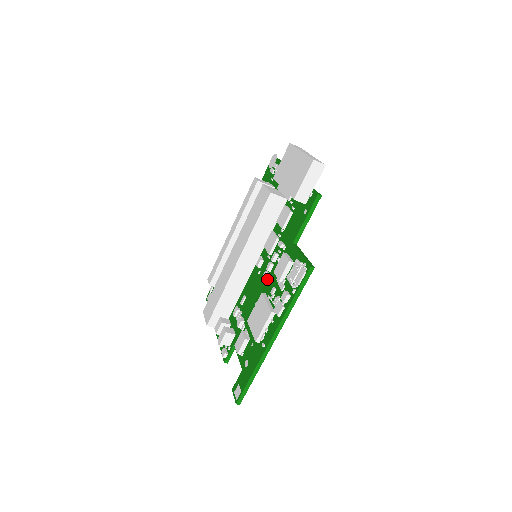
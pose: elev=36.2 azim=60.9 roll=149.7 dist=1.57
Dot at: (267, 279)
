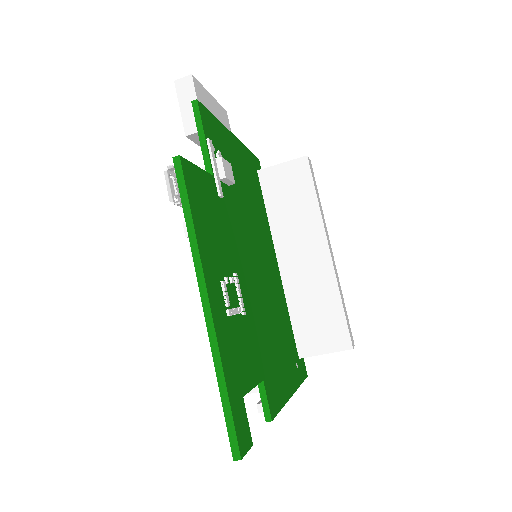
Dot at: occluded
